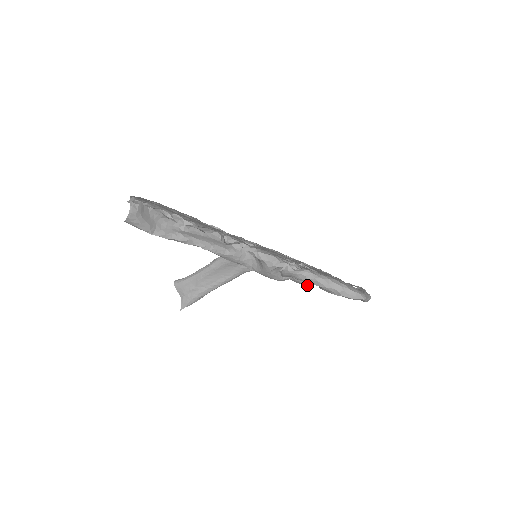
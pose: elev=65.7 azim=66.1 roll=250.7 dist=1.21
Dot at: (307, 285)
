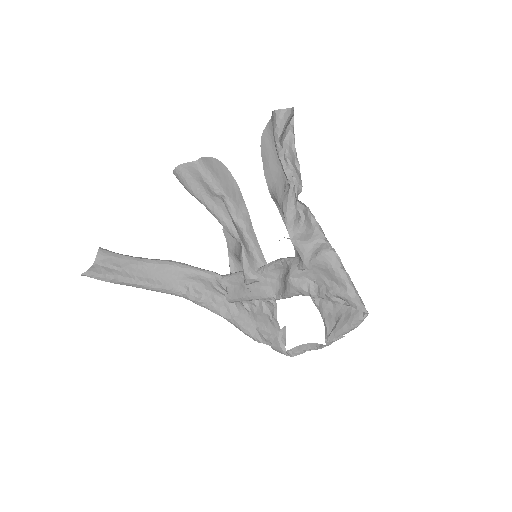
Dot at: (307, 291)
